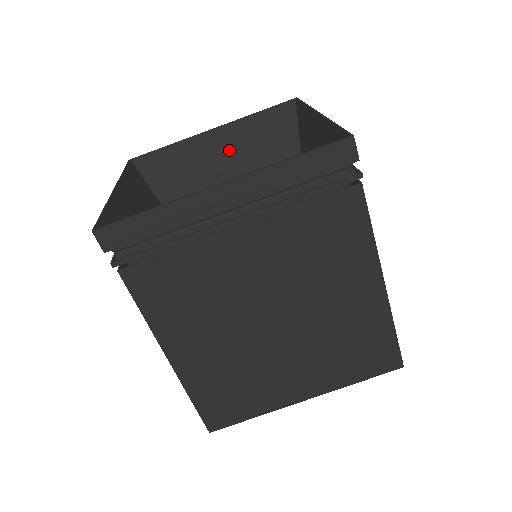
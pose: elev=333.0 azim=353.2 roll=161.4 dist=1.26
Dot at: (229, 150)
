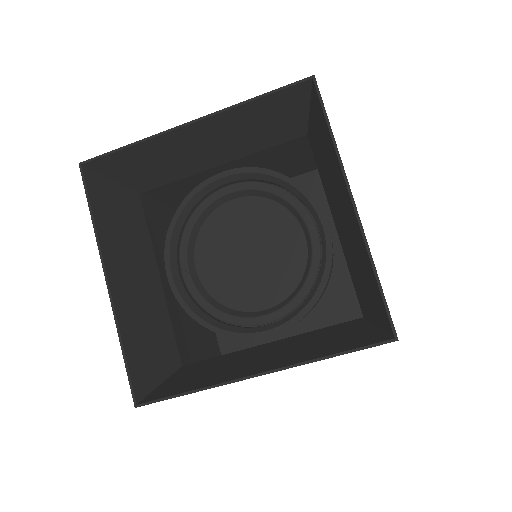
Dot at: (215, 138)
